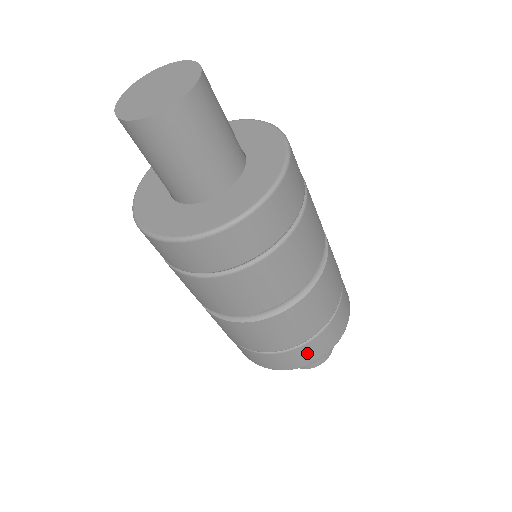
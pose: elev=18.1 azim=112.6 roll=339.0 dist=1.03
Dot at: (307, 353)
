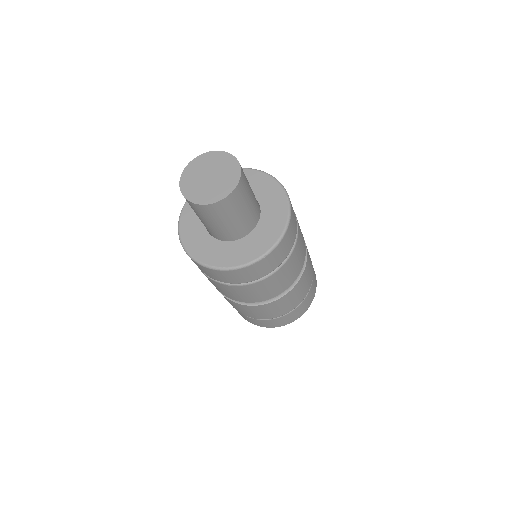
Dot at: (295, 314)
